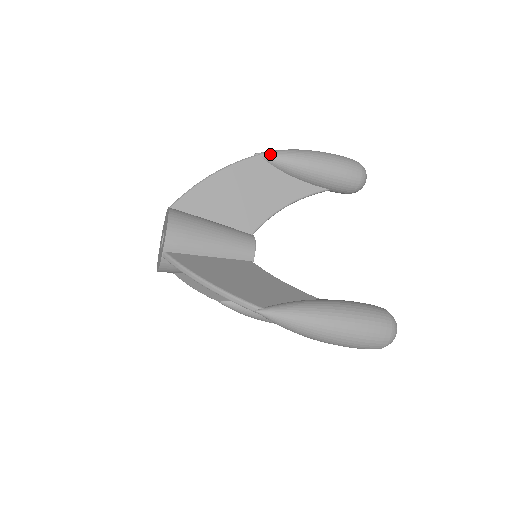
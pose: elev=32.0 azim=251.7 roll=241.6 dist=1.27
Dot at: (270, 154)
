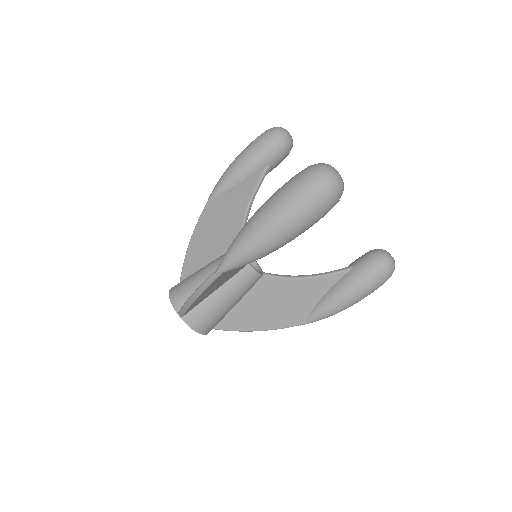
Dot at: (211, 194)
